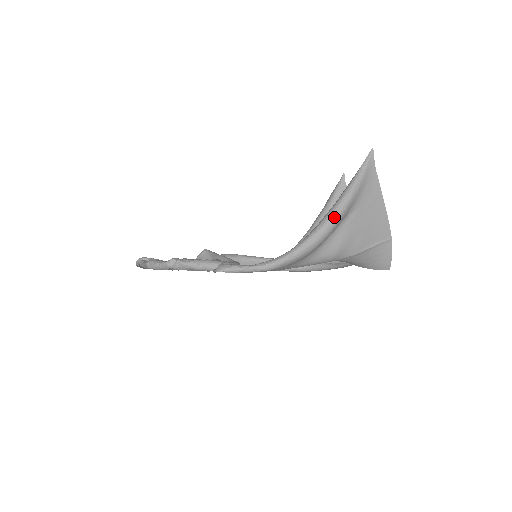
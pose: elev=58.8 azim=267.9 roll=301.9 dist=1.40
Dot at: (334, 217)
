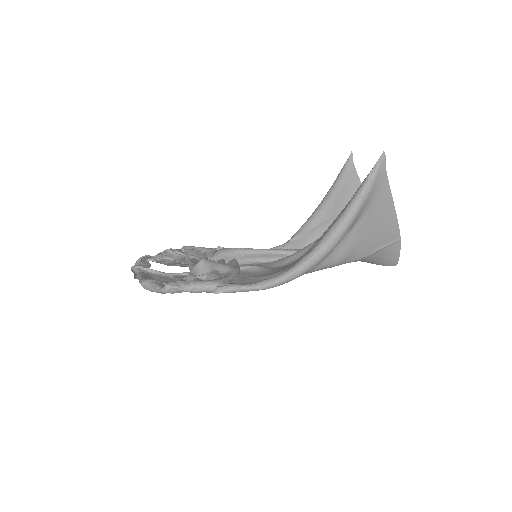
Dot at: (338, 233)
